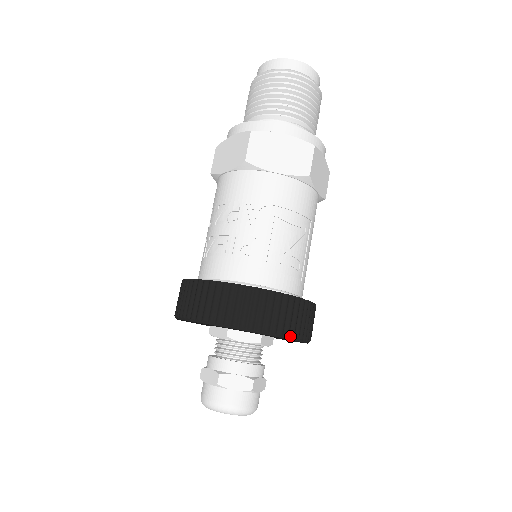
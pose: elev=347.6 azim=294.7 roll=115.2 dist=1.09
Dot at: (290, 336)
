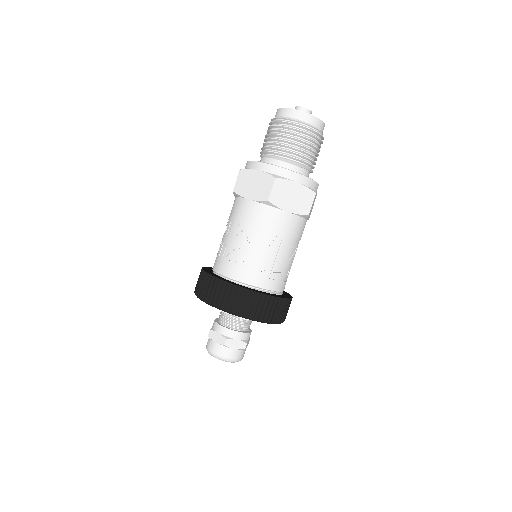
Dot at: (278, 322)
